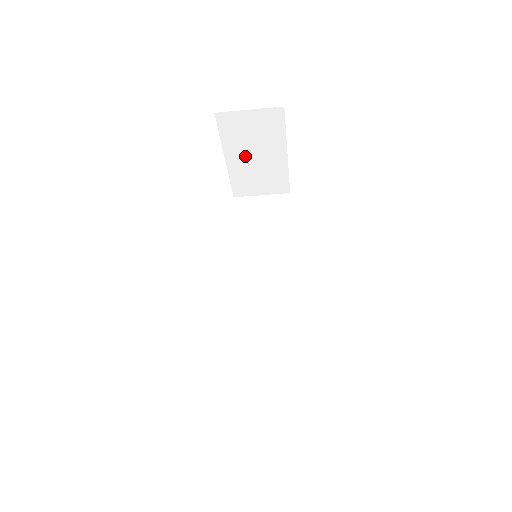
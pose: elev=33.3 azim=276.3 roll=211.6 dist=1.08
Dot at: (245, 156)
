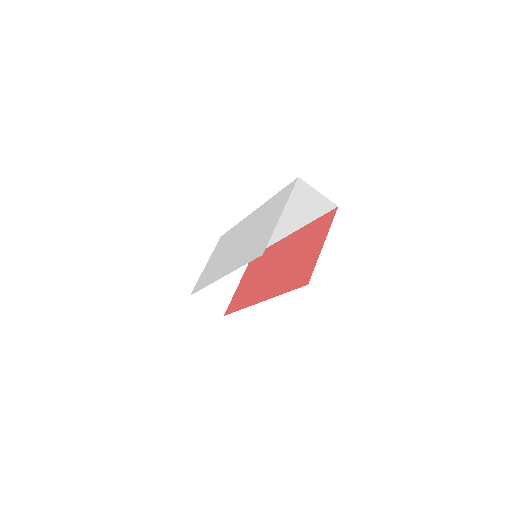
Dot at: occluded
